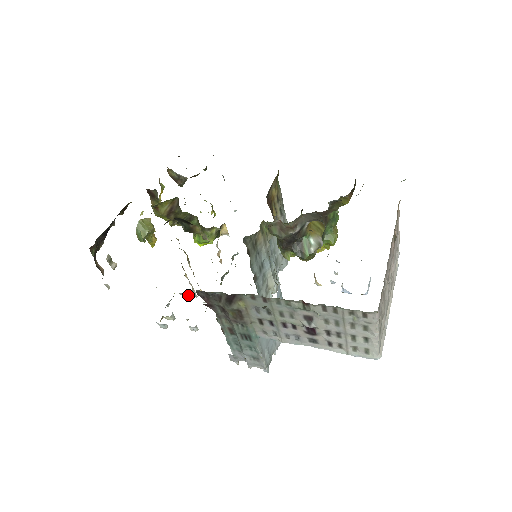
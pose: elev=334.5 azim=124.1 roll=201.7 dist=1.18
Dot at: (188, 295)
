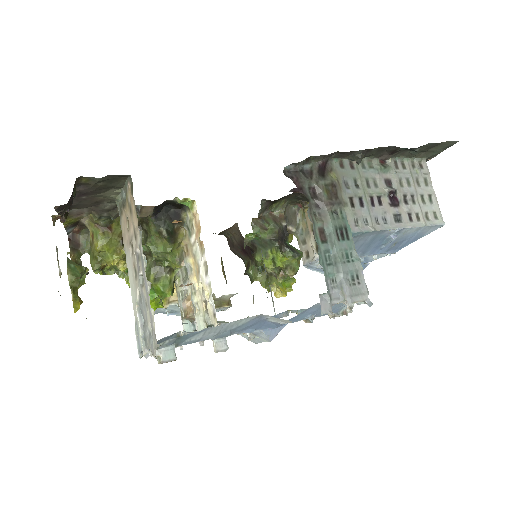
Dot at: occluded
